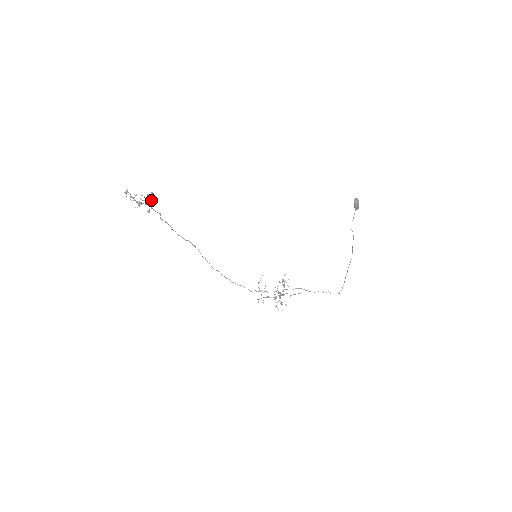
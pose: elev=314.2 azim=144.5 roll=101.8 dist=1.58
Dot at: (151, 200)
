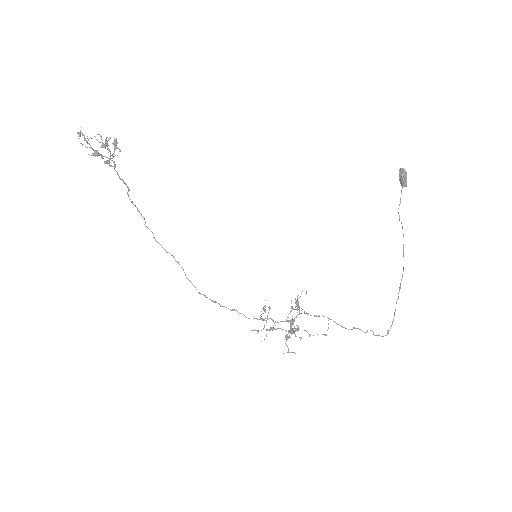
Dot at: (113, 153)
